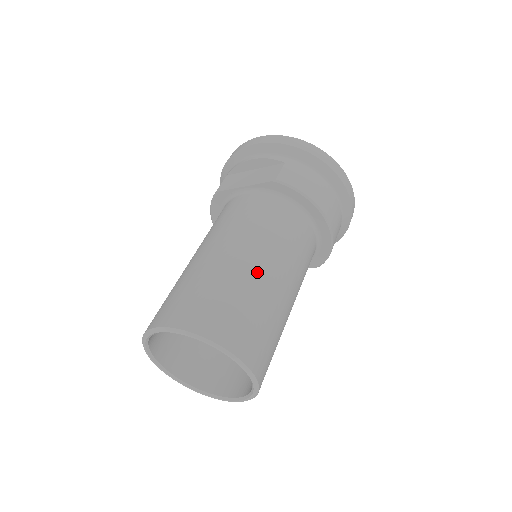
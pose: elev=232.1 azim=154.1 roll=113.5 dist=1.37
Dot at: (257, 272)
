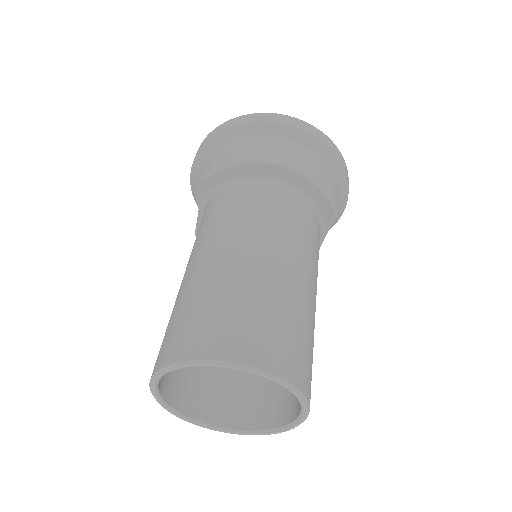
Dot at: (213, 265)
